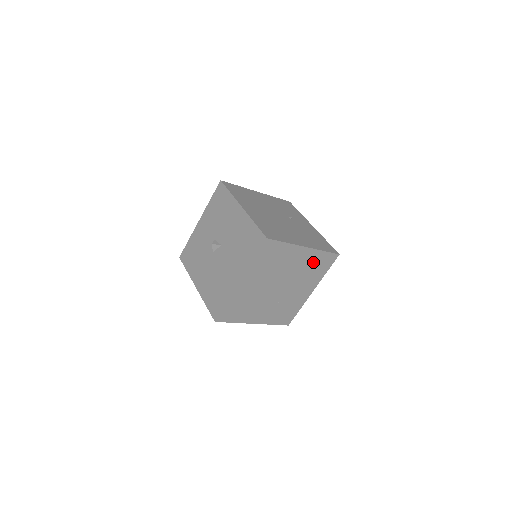
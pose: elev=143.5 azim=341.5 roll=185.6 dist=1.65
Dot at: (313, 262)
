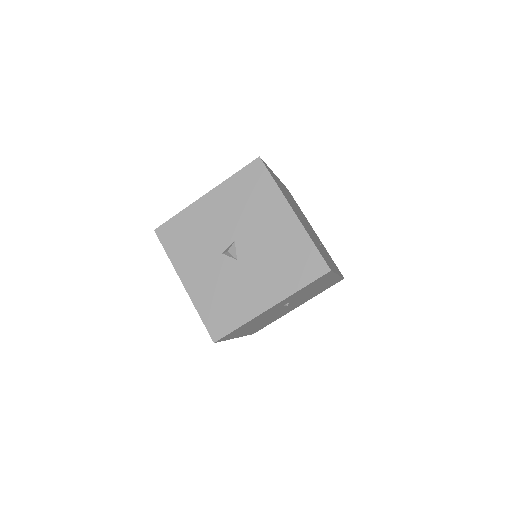
Dot at: occluded
